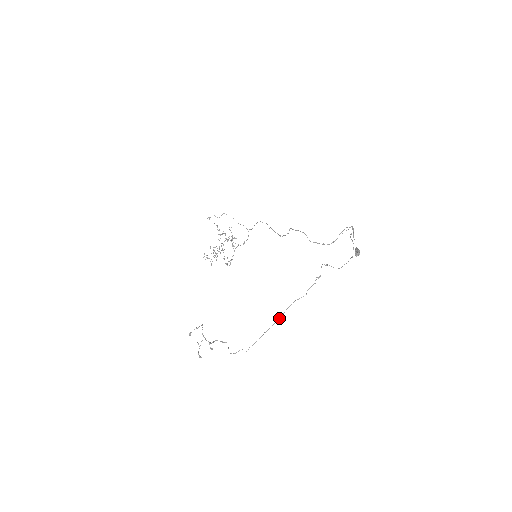
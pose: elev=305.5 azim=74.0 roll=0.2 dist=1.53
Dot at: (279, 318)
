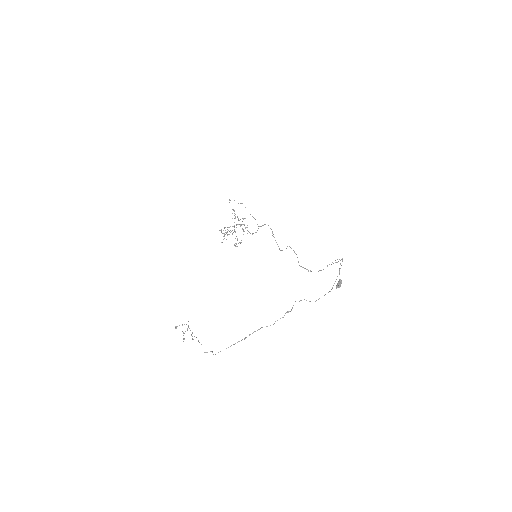
Dot at: occluded
